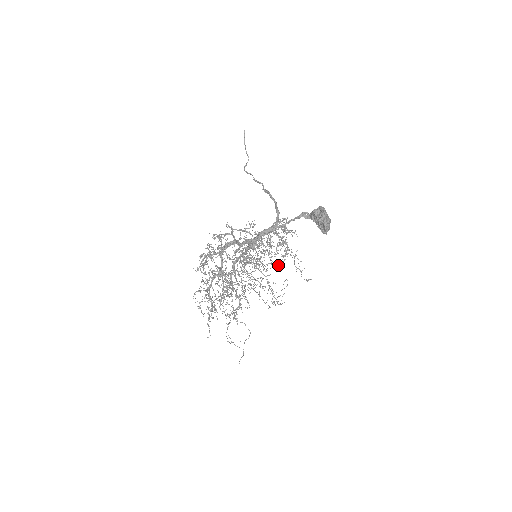
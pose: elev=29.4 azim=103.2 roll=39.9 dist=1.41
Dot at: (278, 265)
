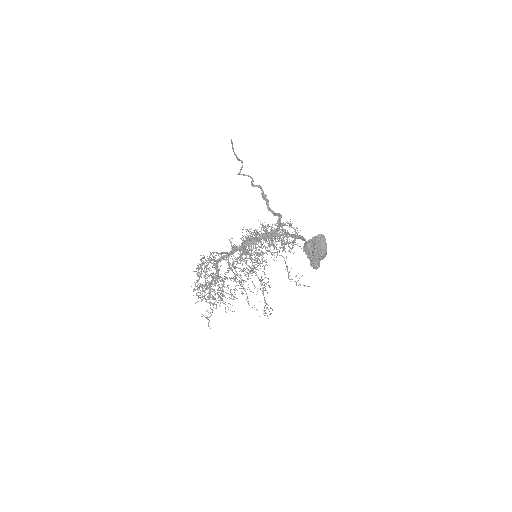
Dot at: (256, 309)
